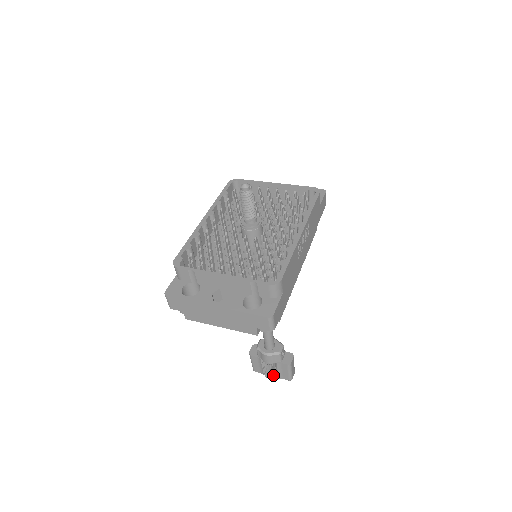
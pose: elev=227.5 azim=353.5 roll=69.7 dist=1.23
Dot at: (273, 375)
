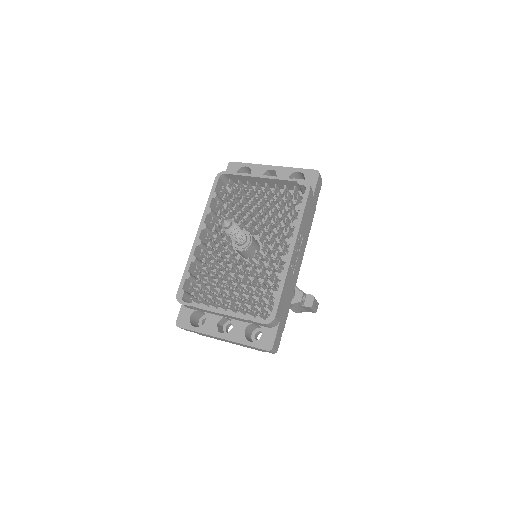
Dot at: (298, 311)
